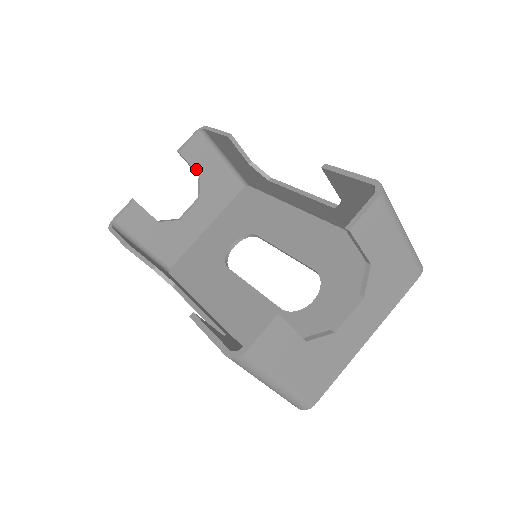
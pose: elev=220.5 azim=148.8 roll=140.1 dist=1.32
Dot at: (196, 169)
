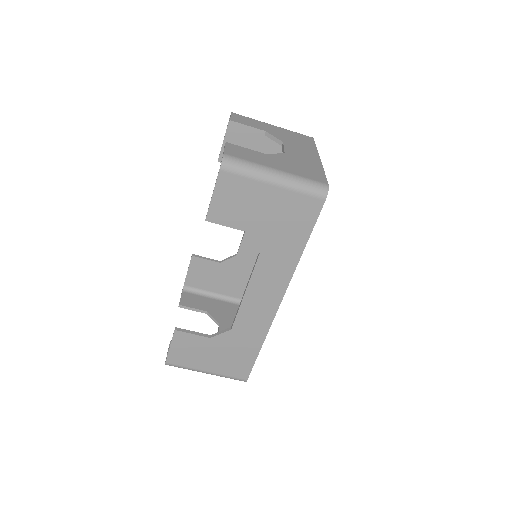
Dot at: (200, 309)
